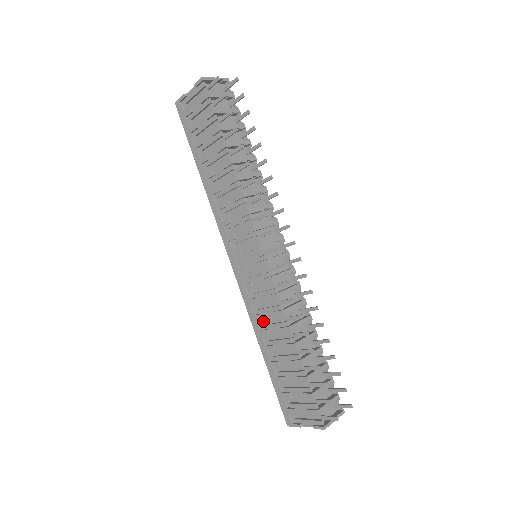
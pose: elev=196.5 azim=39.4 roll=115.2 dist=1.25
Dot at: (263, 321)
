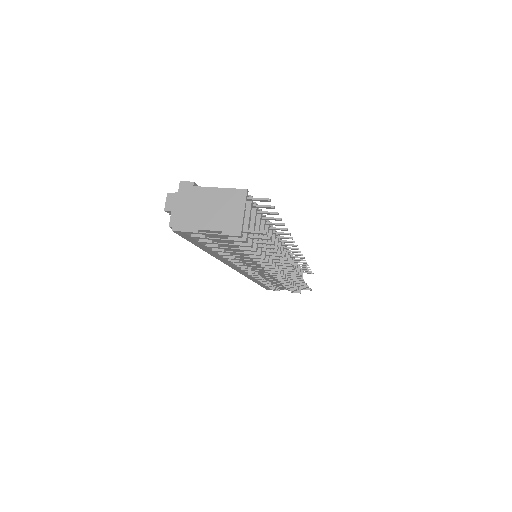
Dot at: occluded
